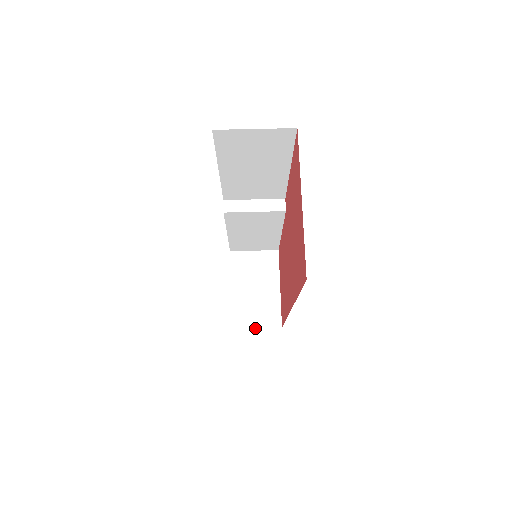
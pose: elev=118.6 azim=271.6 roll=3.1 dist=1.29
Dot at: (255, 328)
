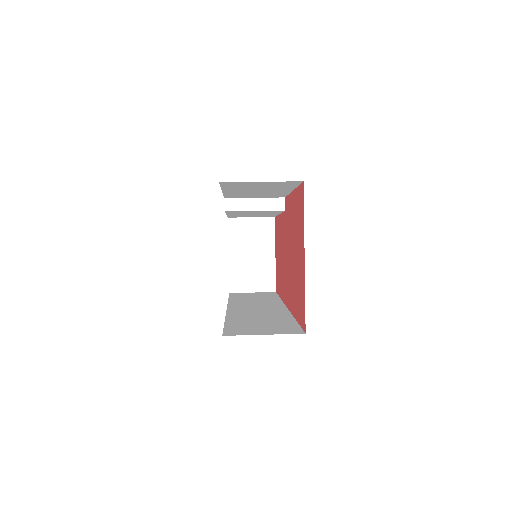
Dot at: (251, 292)
